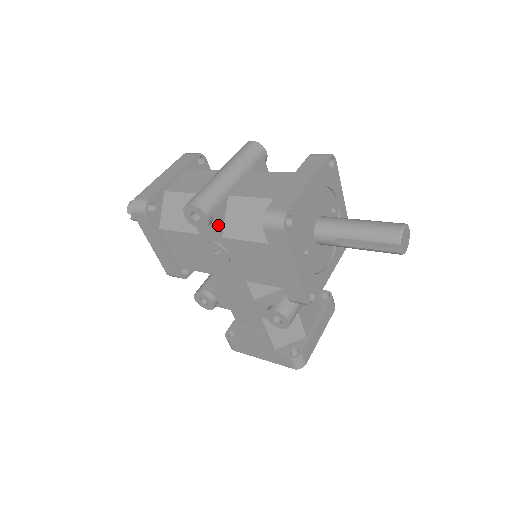
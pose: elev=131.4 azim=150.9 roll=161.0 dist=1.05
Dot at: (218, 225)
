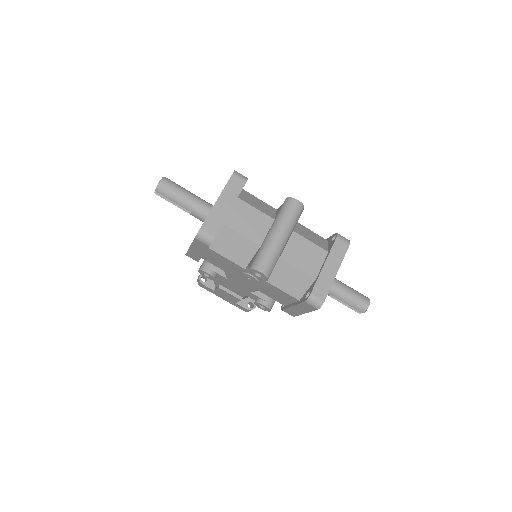
Dot at: occluded
